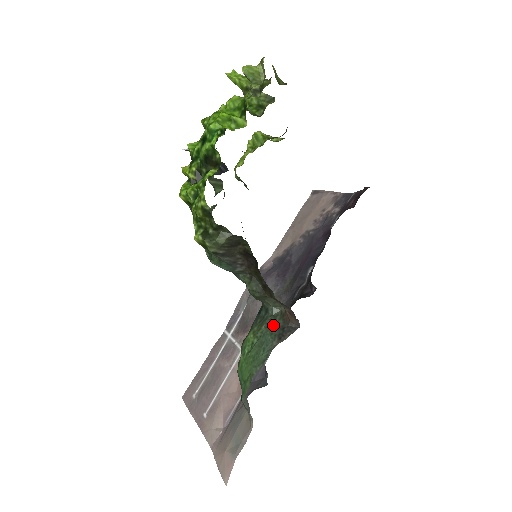
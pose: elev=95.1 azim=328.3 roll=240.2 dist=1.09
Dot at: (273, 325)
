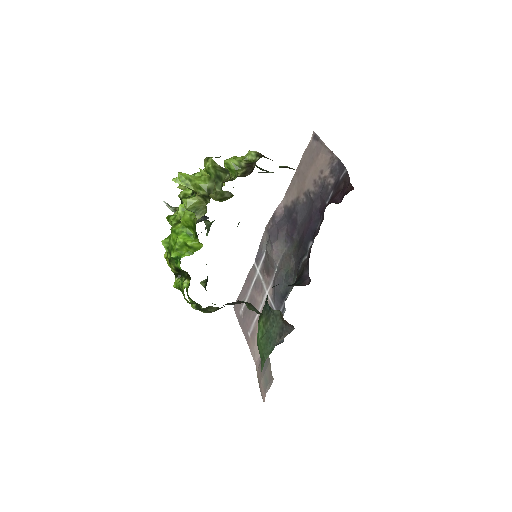
Dot at: (275, 324)
